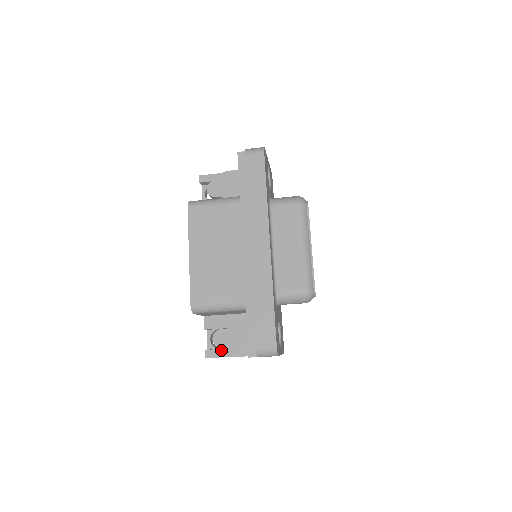
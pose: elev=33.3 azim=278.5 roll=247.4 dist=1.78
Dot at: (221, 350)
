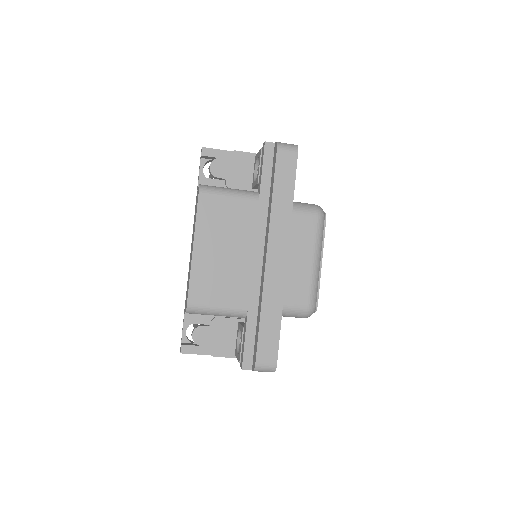
Dot at: (199, 347)
